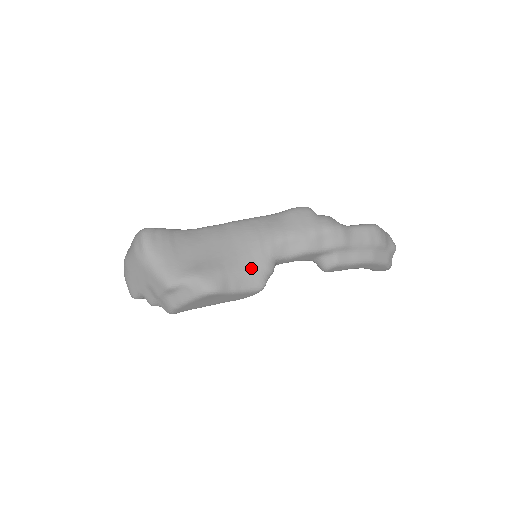
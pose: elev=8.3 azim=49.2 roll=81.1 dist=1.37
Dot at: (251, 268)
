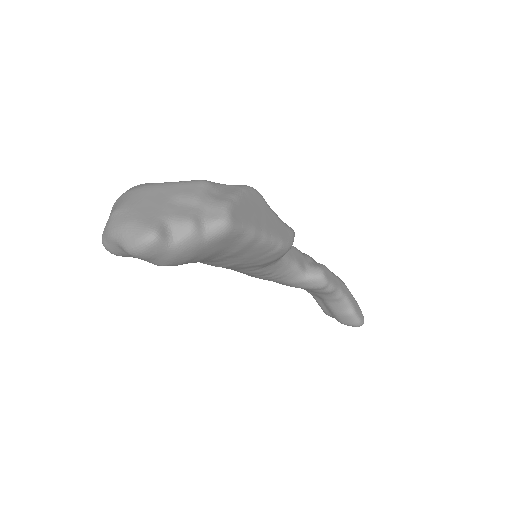
Dot at: occluded
